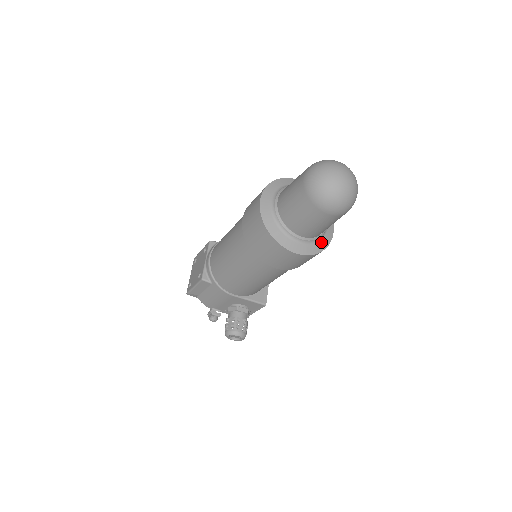
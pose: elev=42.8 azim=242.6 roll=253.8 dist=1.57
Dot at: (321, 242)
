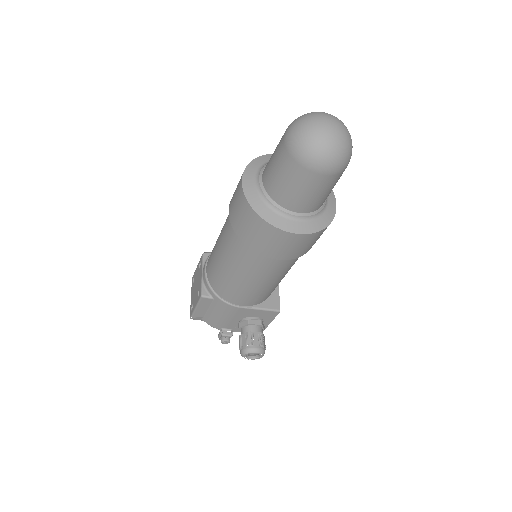
Dot at: (324, 216)
